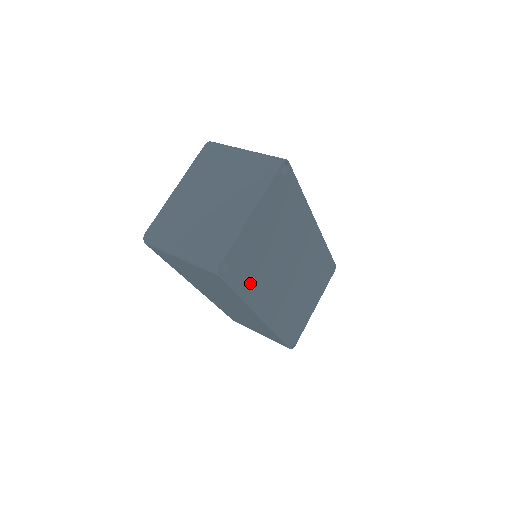
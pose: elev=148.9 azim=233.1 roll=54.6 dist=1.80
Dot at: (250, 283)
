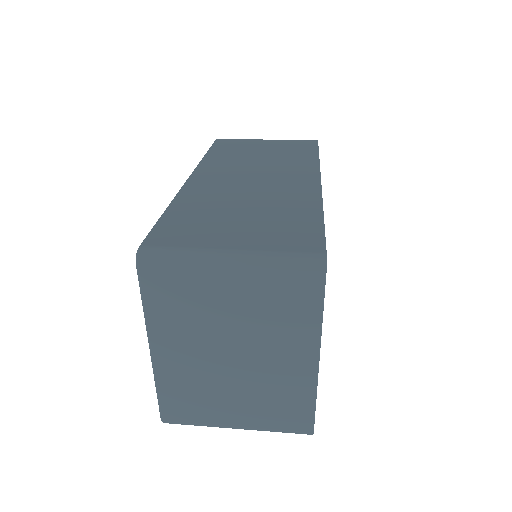
Dot at: occluded
